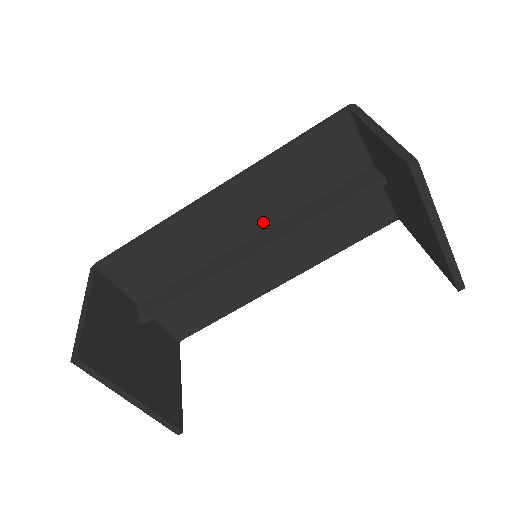
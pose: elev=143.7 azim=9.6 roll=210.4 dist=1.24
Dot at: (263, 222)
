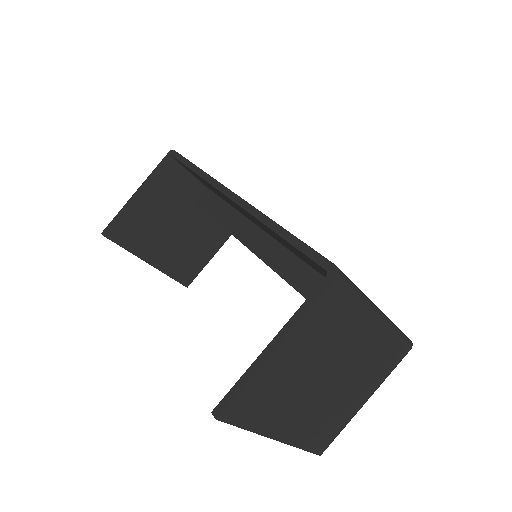
Dot at: (276, 239)
